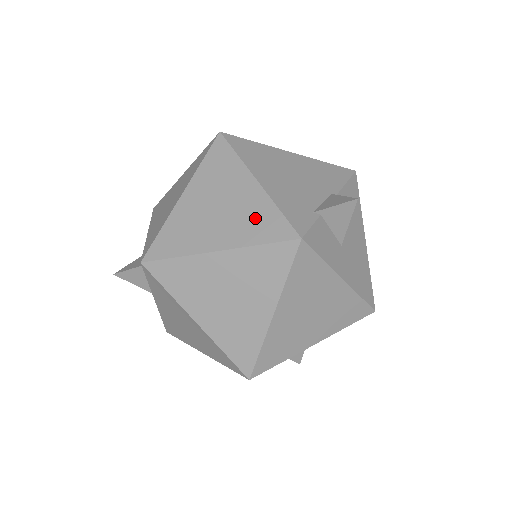
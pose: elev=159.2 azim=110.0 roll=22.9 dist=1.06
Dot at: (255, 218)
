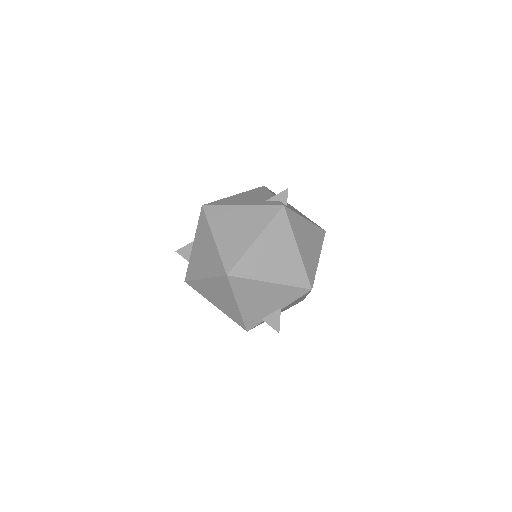
Dot at: (233, 313)
